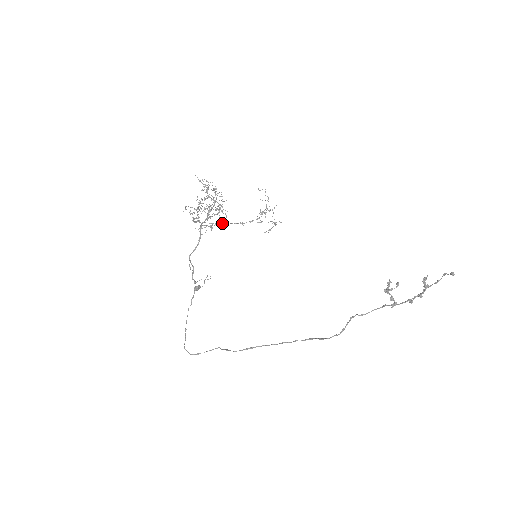
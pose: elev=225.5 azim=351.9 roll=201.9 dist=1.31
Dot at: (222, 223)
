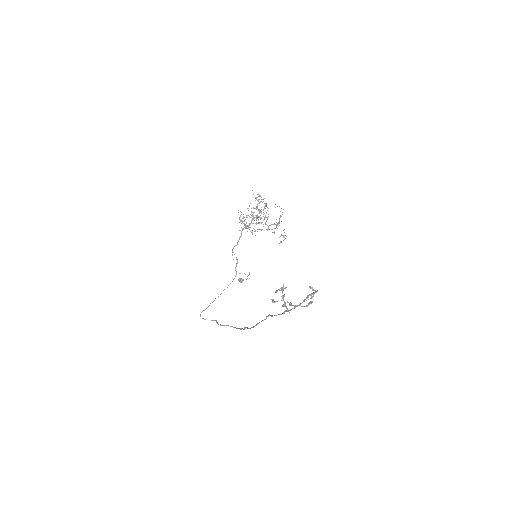
Dot at: (253, 228)
